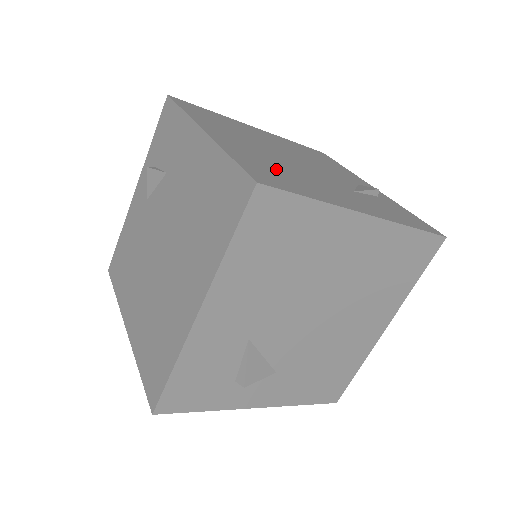
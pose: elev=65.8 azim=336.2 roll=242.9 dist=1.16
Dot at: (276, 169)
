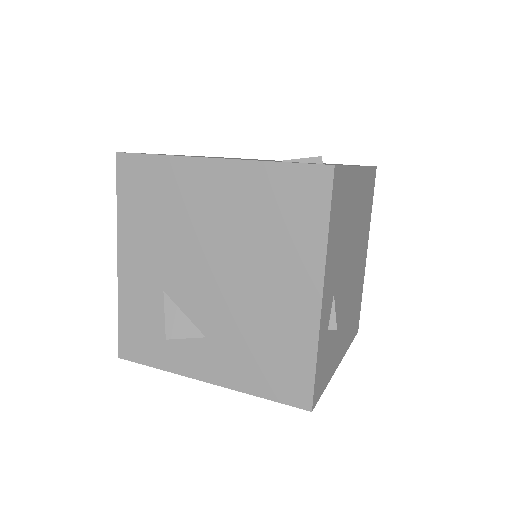
Dot at: occluded
